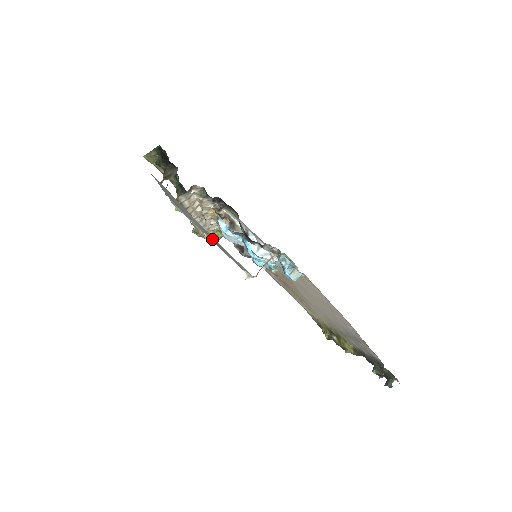
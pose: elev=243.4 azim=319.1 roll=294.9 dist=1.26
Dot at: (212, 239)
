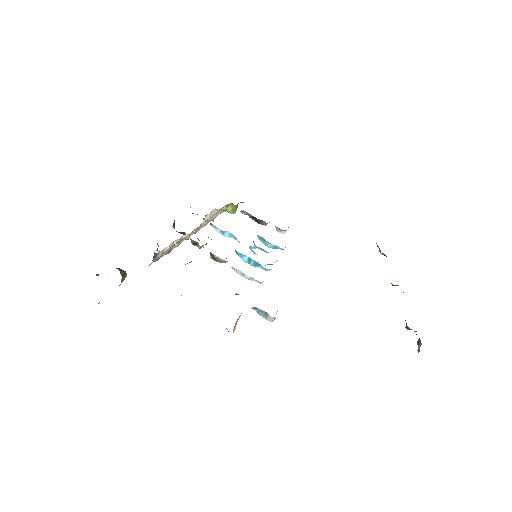
Dot at: occluded
